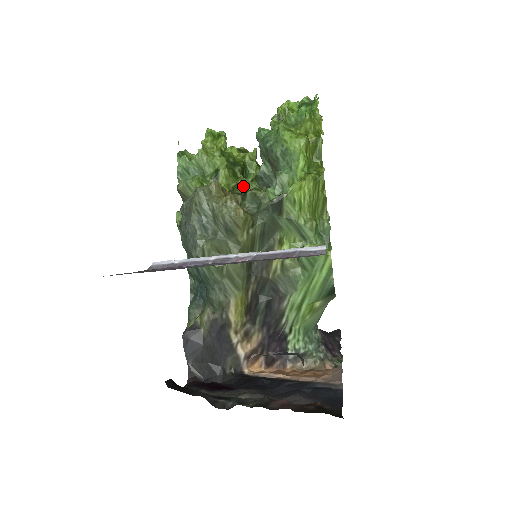
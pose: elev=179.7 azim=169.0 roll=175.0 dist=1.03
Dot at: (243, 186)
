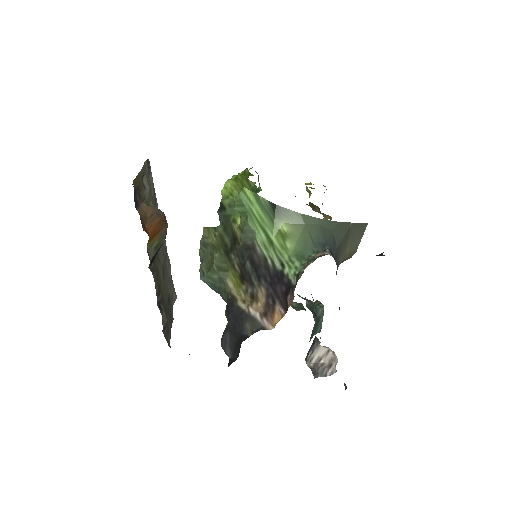
Dot at: occluded
